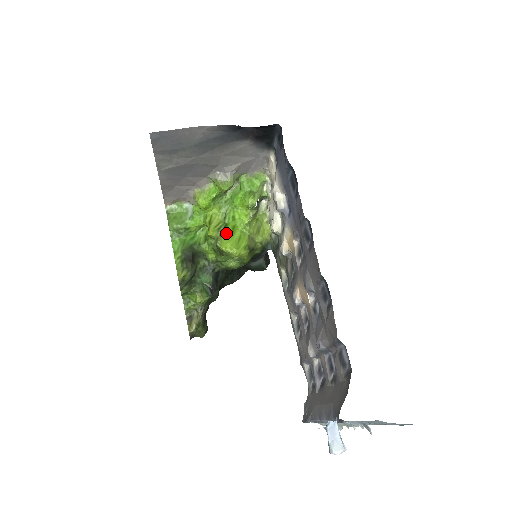
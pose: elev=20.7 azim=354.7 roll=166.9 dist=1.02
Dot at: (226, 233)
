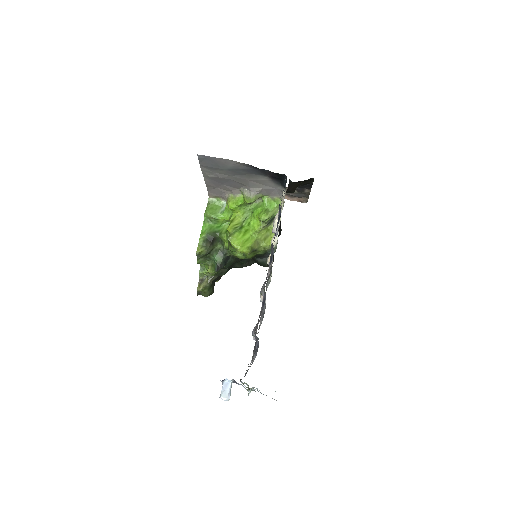
Dot at: (239, 233)
